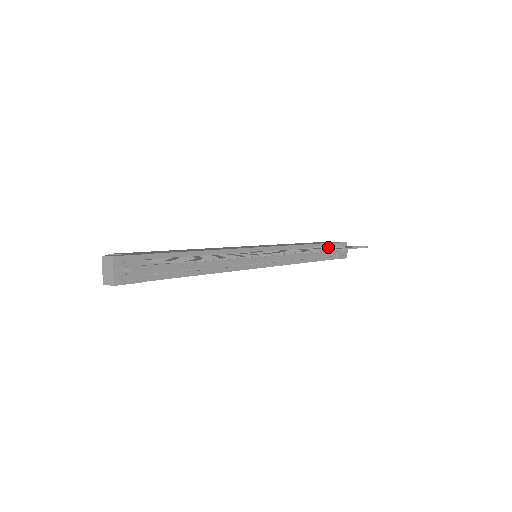
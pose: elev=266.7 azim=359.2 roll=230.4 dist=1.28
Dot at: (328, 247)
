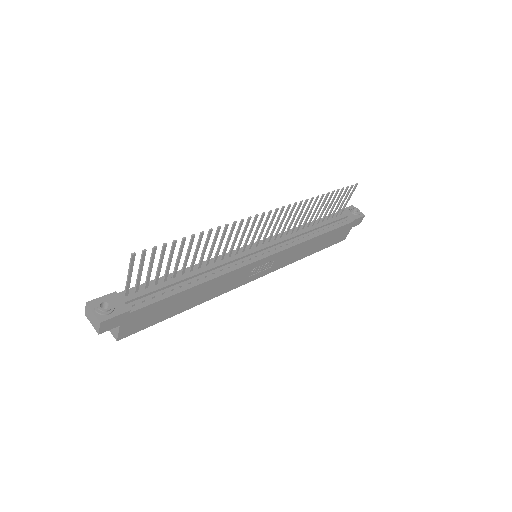
Dot at: (323, 211)
